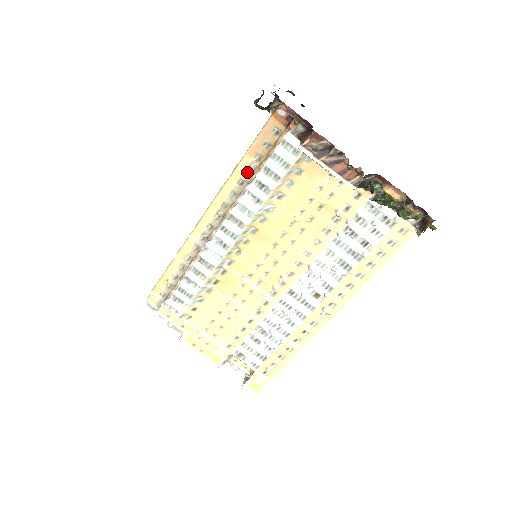
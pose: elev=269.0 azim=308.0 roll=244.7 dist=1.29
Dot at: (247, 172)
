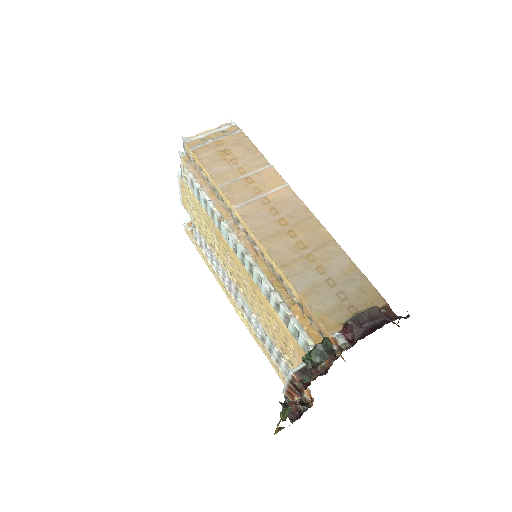
Dot at: (289, 289)
